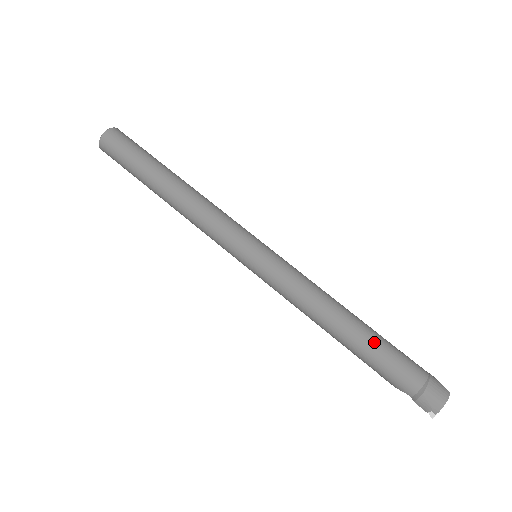
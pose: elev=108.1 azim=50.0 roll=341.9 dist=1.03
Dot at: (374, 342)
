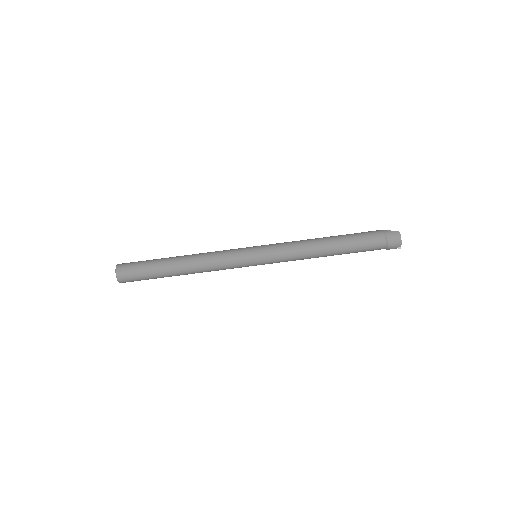
Dot at: (348, 244)
